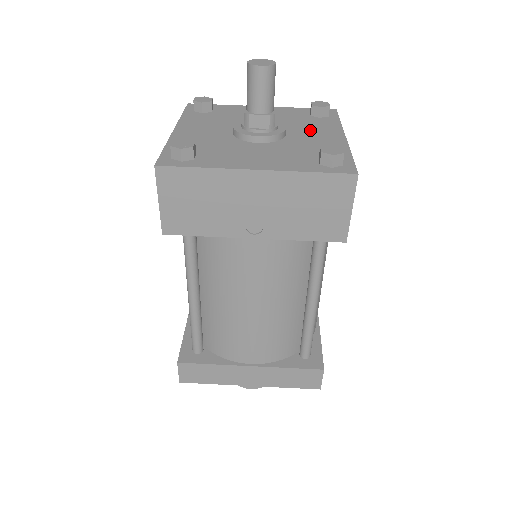
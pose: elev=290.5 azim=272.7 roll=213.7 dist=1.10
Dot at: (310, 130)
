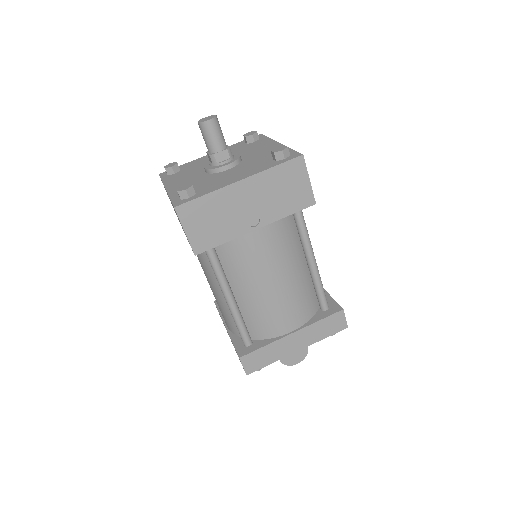
Dot at: (254, 150)
